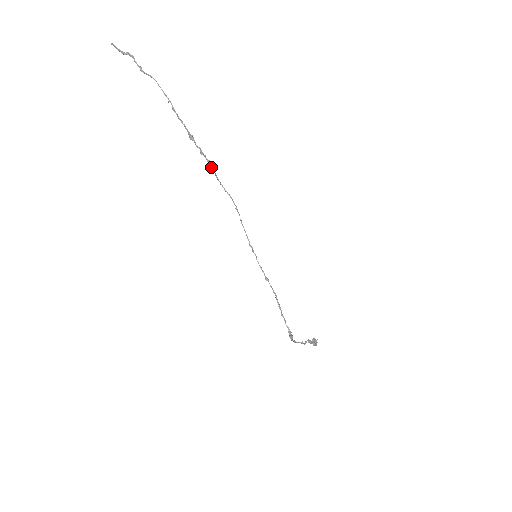
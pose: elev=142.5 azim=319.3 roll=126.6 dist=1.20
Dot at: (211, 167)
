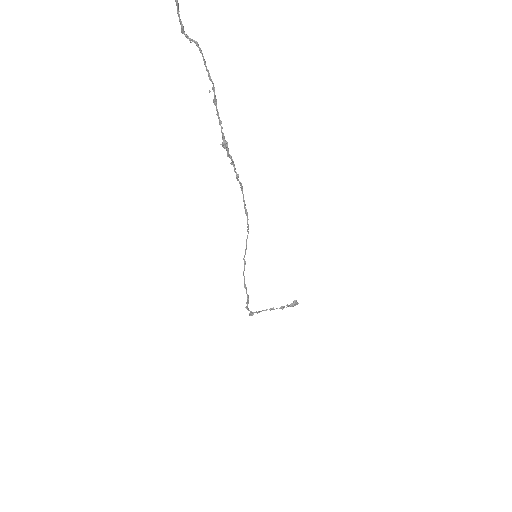
Dot at: occluded
